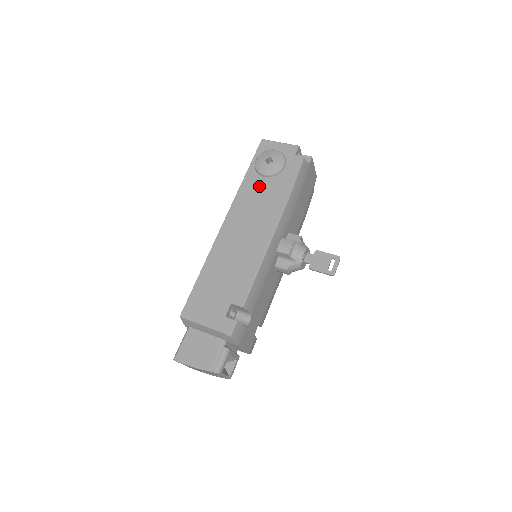
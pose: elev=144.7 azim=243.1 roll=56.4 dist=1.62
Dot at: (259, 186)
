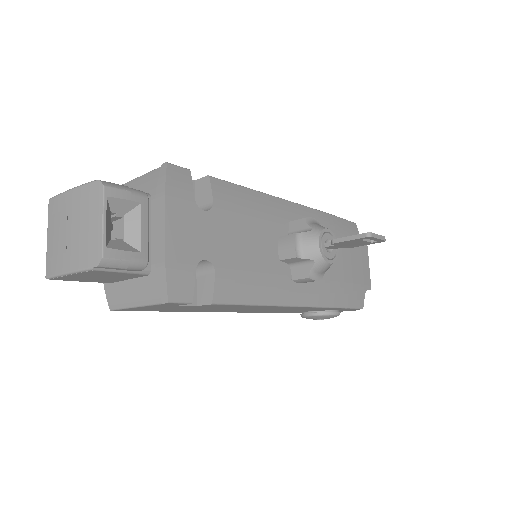
Dot at: occluded
